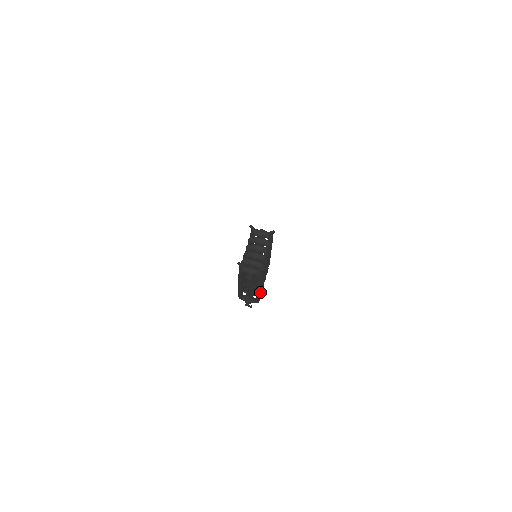
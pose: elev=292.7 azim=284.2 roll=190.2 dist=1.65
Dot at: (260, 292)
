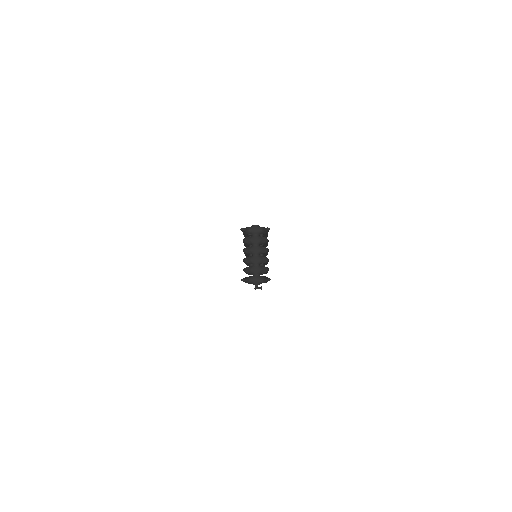
Dot at: occluded
